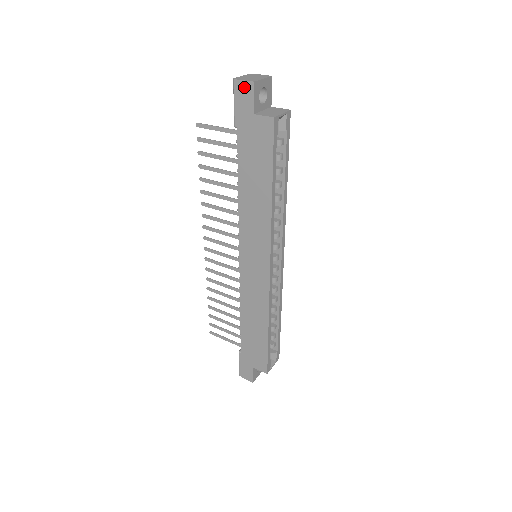
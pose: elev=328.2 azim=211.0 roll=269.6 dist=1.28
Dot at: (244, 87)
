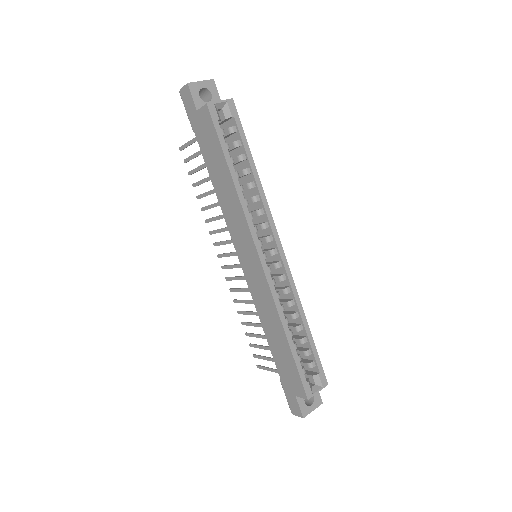
Dot at: (185, 92)
